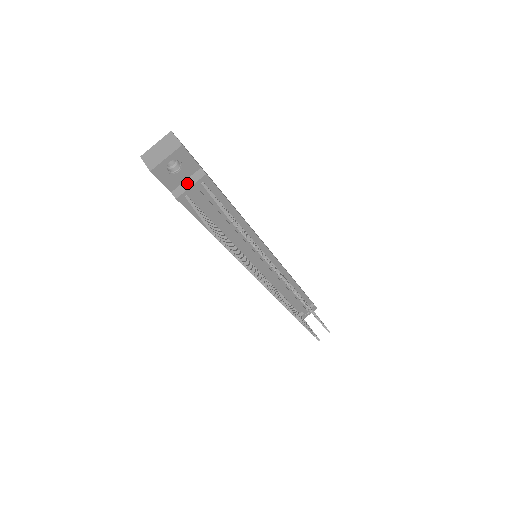
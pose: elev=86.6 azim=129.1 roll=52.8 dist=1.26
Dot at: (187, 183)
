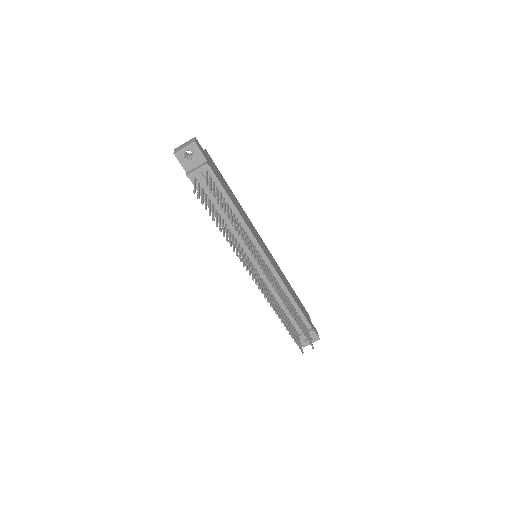
Dot at: (196, 168)
